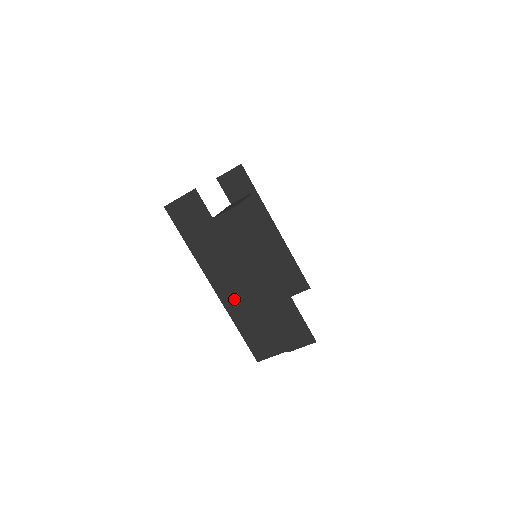
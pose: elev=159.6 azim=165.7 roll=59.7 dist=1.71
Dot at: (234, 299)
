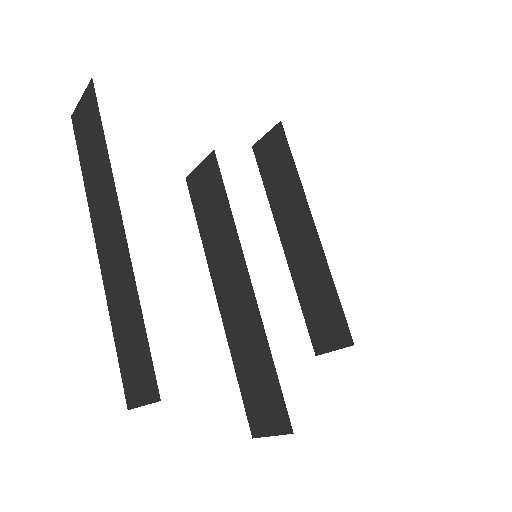
Dot at: (113, 275)
